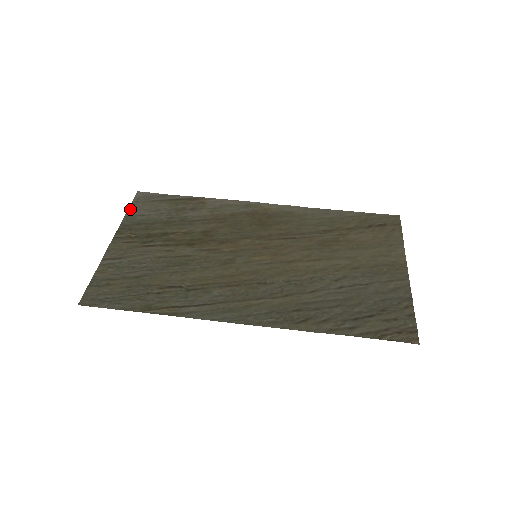
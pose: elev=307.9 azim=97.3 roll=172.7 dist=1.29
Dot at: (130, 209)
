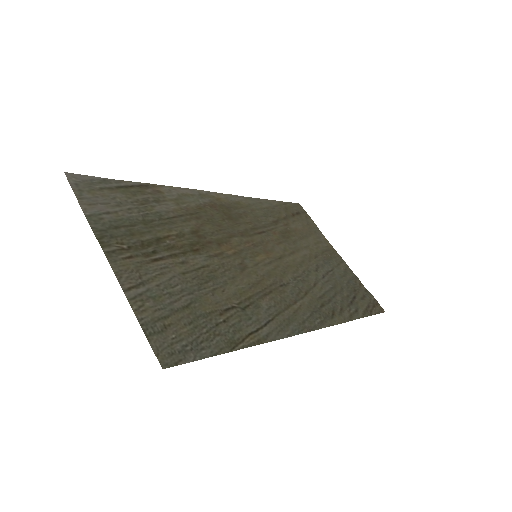
Dot at: (82, 203)
